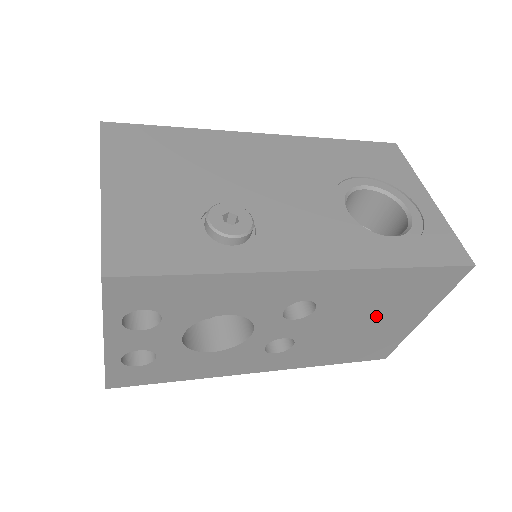
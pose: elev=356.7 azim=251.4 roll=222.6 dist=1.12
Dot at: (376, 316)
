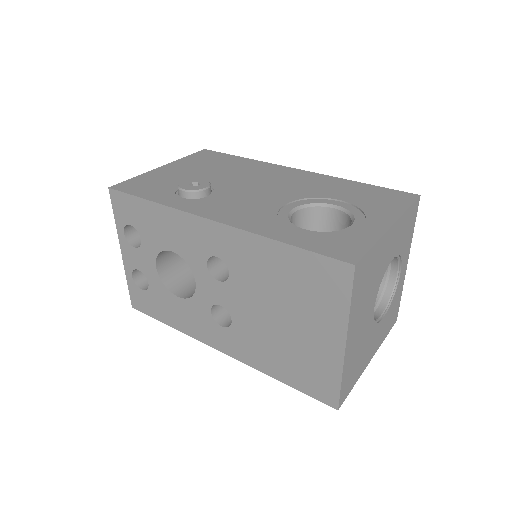
Dot at: (288, 312)
